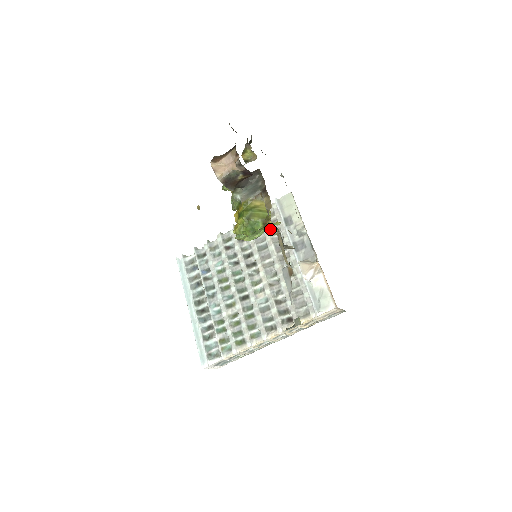
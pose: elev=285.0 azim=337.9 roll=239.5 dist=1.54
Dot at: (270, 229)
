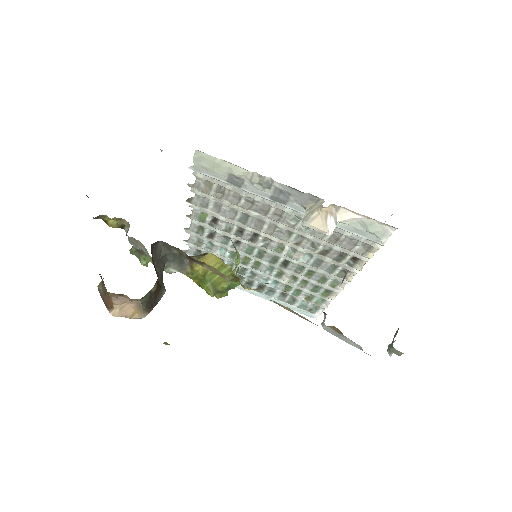
Dot at: occluded
